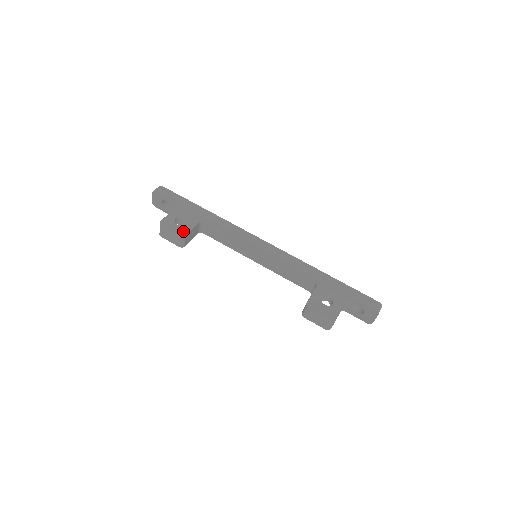
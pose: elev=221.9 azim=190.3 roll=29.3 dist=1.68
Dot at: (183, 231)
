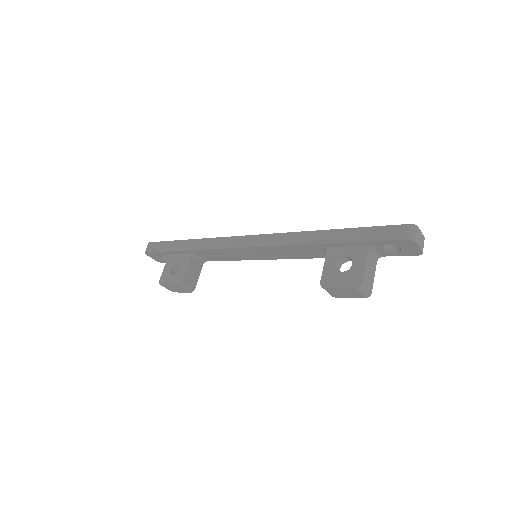
Dot at: (179, 278)
